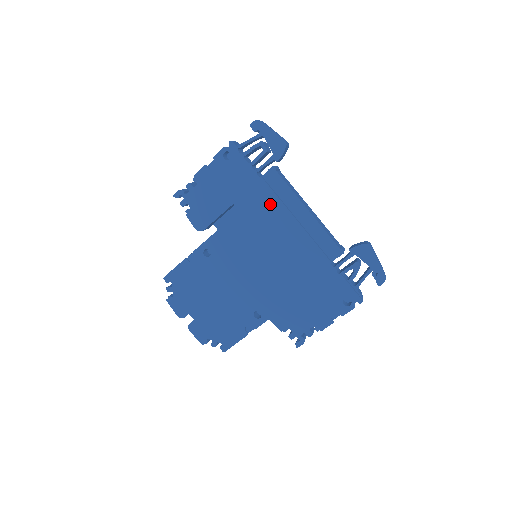
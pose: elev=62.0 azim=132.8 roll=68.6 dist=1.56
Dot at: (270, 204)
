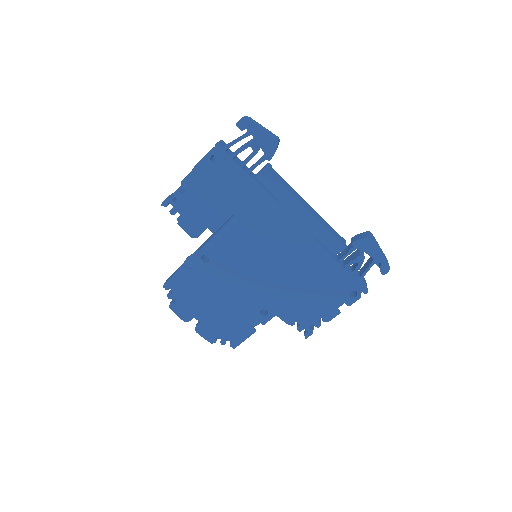
Dot at: (266, 206)
